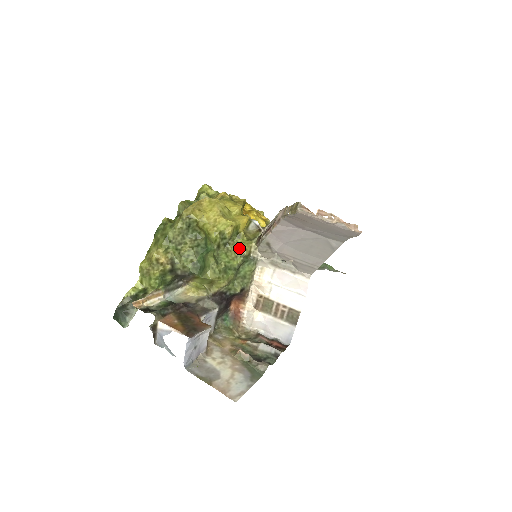
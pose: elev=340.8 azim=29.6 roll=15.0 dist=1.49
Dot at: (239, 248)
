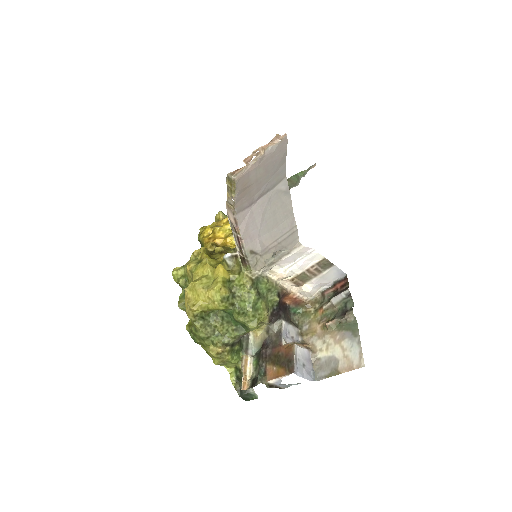
Dot at: (242, 286)
